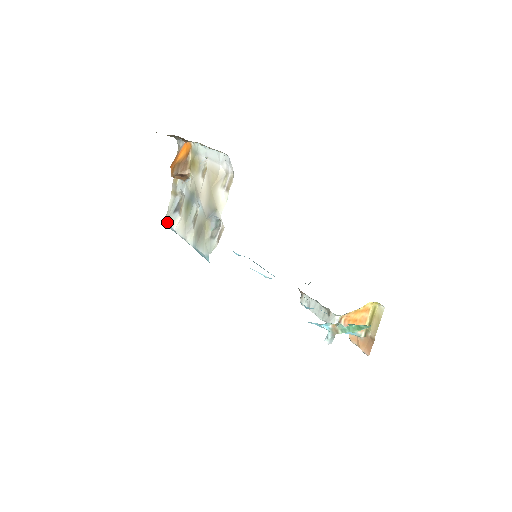
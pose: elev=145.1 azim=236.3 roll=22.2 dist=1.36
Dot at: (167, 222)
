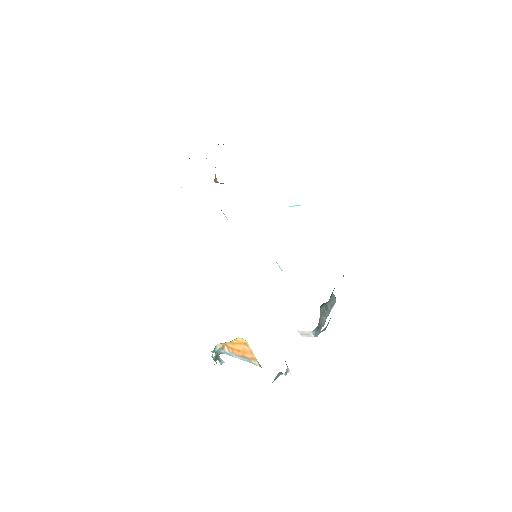
Dot at: occluded
